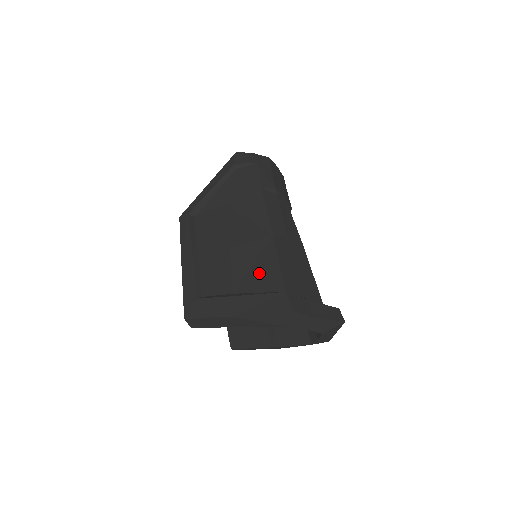
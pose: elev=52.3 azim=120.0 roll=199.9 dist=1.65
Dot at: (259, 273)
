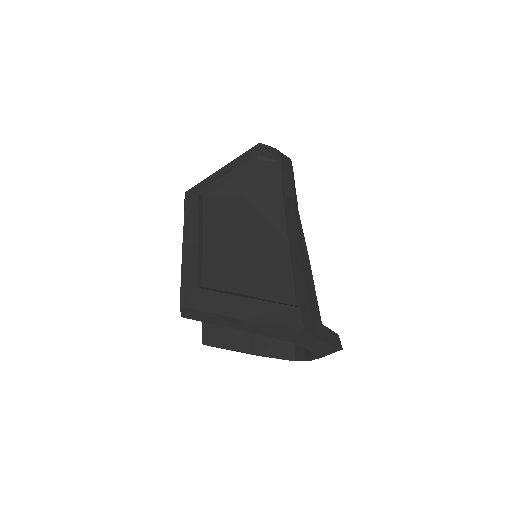
Dot at: (270, 279)
